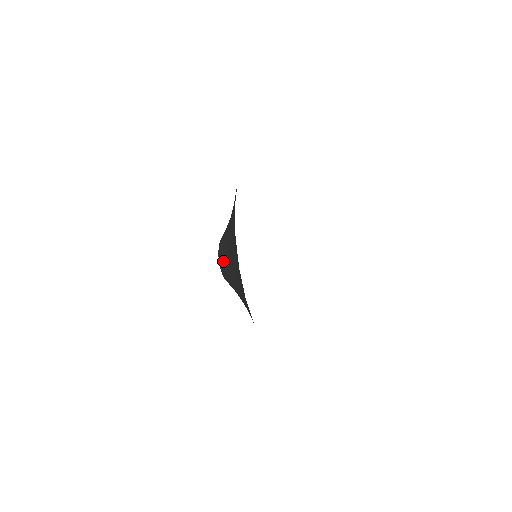
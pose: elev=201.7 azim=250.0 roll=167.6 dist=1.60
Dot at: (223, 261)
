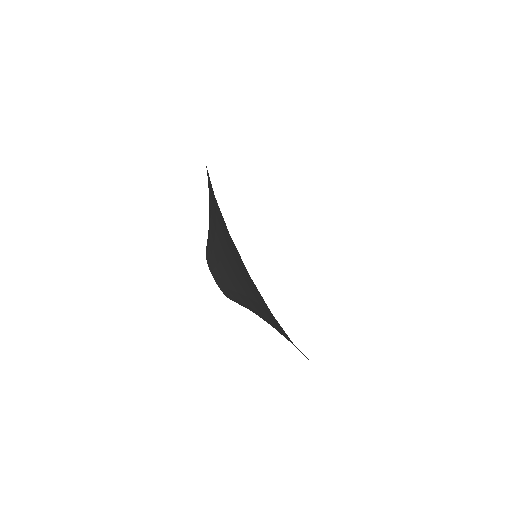
Dot at: (225, 287)
